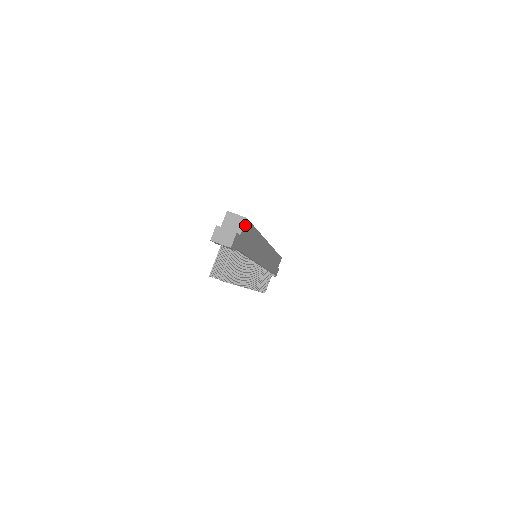
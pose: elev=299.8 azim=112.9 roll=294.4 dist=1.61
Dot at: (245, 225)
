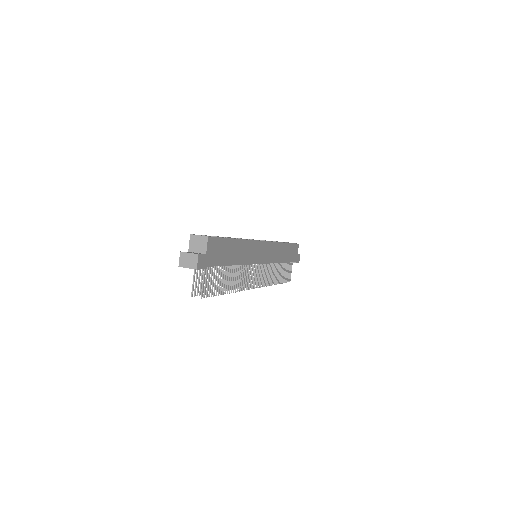
Dot at: (210, 243)
